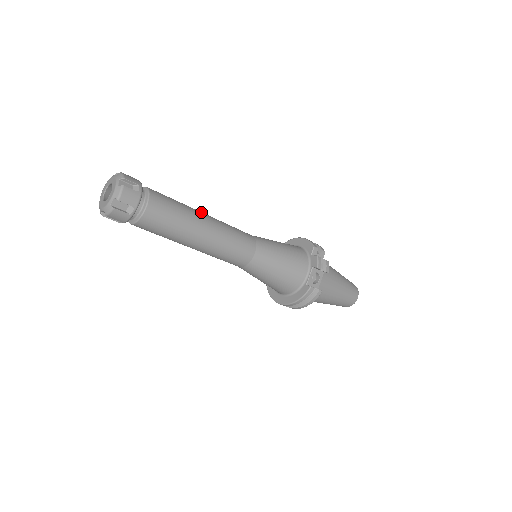
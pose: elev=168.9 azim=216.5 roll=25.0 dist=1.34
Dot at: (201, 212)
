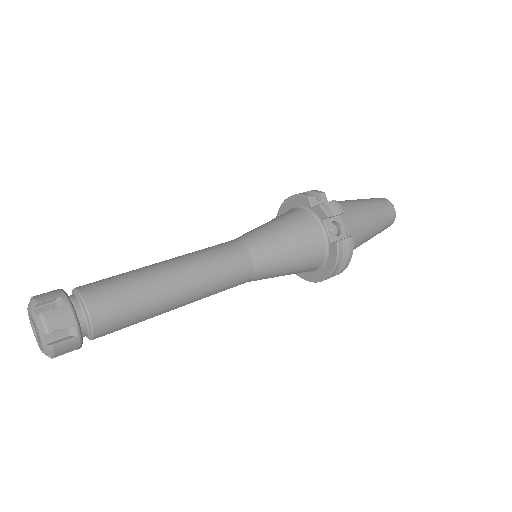
Dot at: (158, 263)
